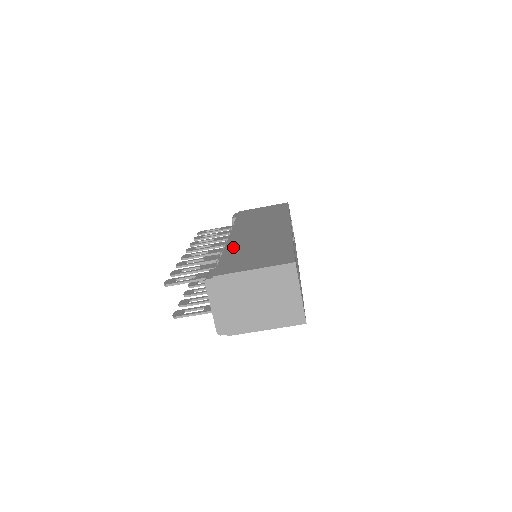
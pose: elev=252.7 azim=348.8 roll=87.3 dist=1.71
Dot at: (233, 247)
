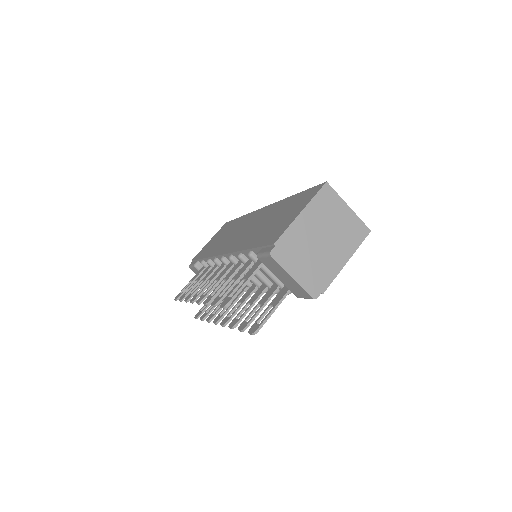
Dot at: (245, 243)
